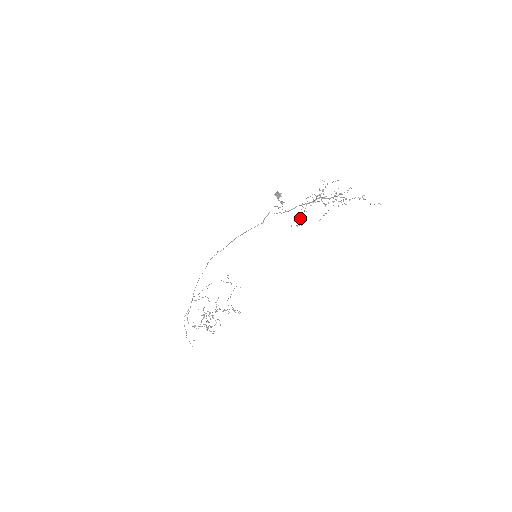
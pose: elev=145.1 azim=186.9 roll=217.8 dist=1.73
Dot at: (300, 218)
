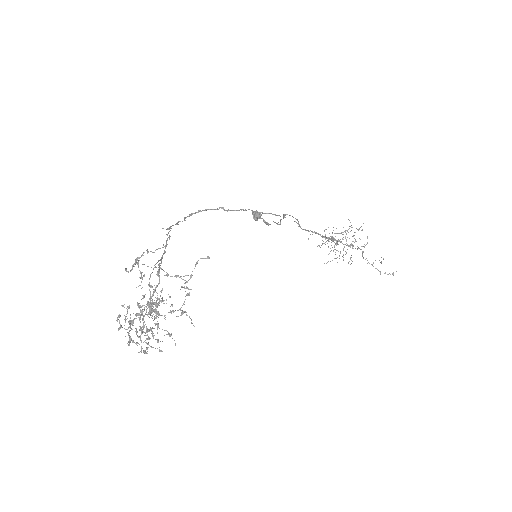
Dot at: occluded
